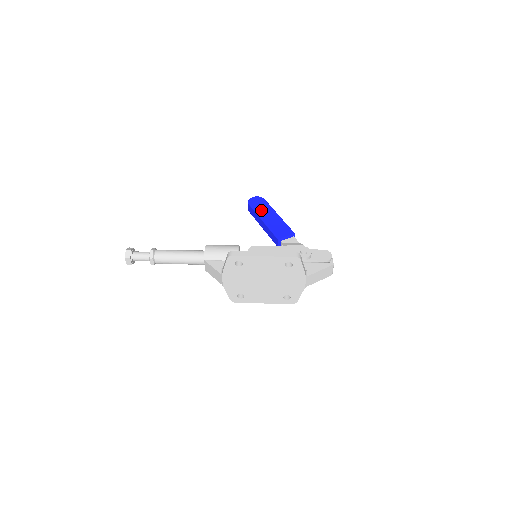
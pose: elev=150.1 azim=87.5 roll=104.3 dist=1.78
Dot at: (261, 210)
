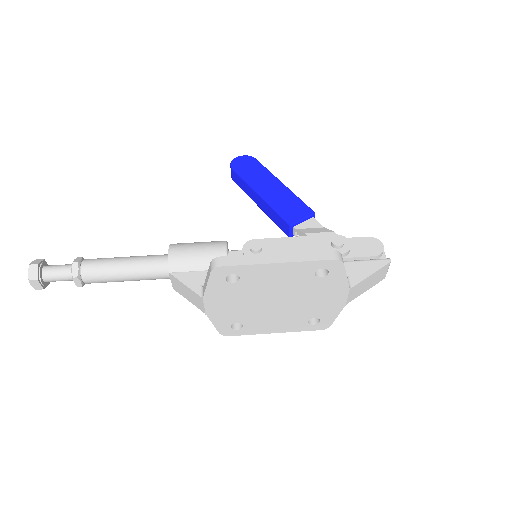
Dot at: (253, 177)
